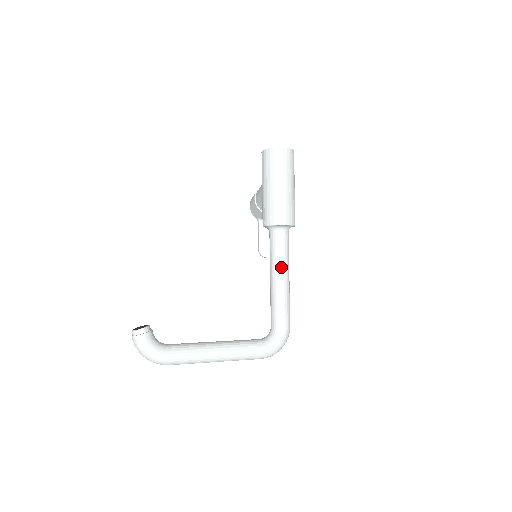
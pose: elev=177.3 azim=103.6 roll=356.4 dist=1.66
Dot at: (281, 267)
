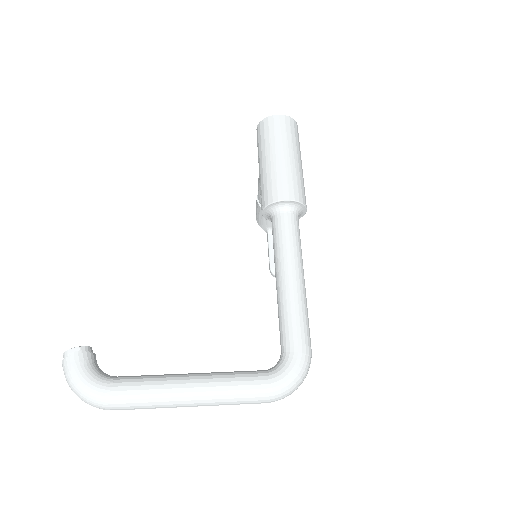
Dot at: (288, 258)
